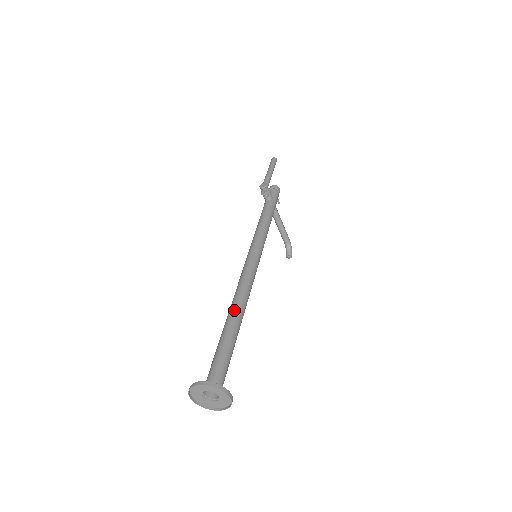
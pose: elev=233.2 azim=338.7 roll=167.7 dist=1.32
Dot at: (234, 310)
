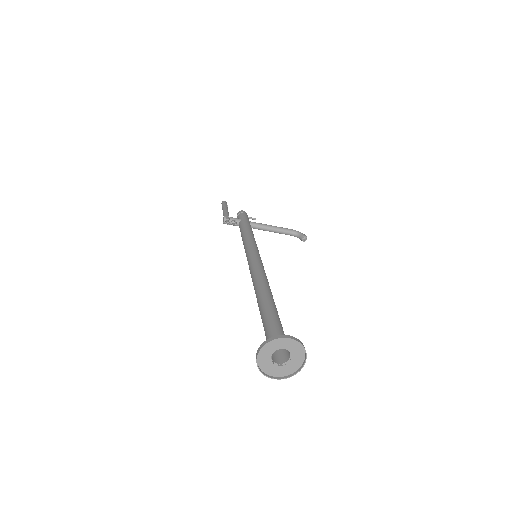
Dot at: (257, 295)
